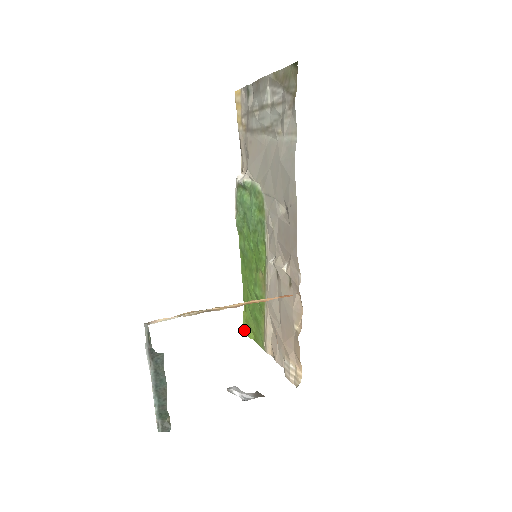
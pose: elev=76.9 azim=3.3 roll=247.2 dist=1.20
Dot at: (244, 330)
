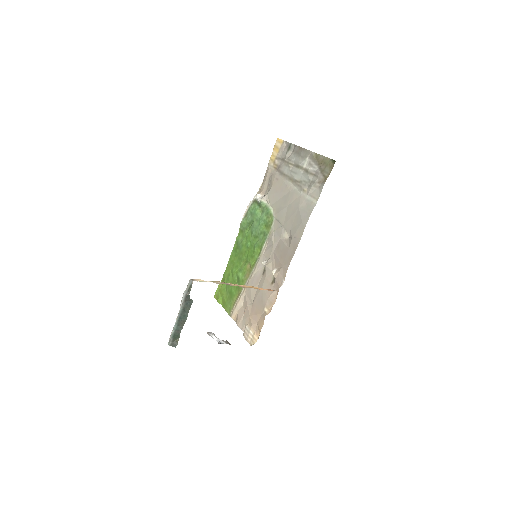
Dot at: (215, 296)
